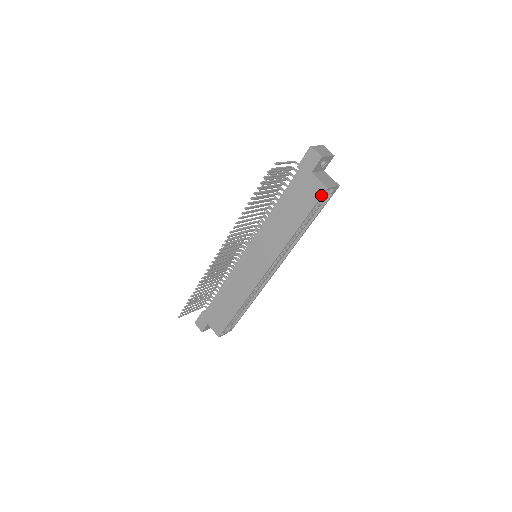
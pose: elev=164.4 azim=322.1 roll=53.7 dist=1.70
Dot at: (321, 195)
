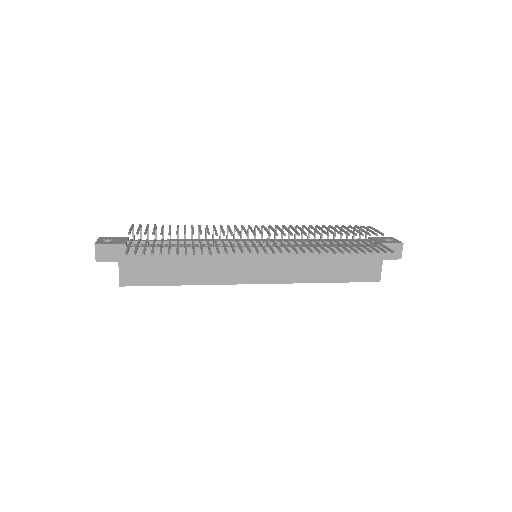
Dot at: (371, 281)
